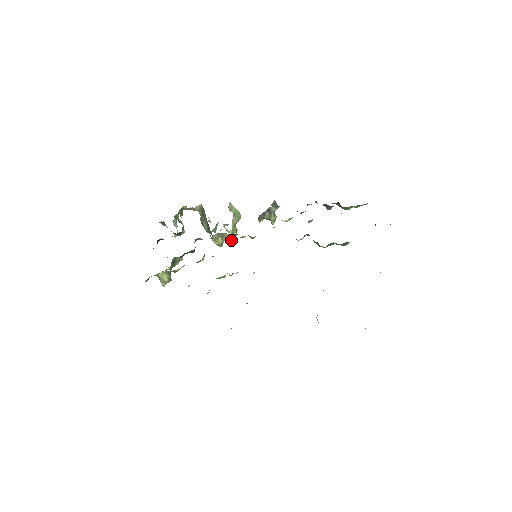
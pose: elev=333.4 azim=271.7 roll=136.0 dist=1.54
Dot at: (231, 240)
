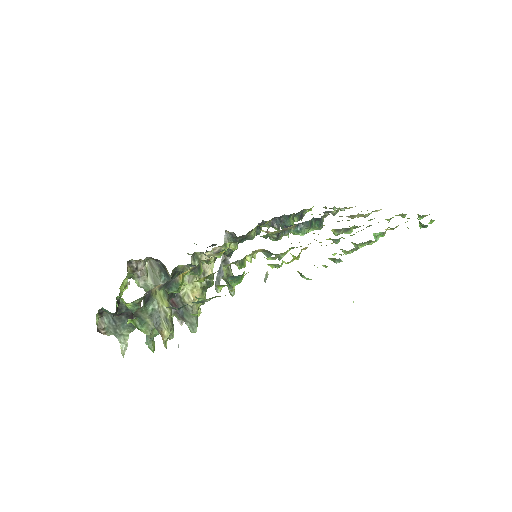
Dot at: occluded
